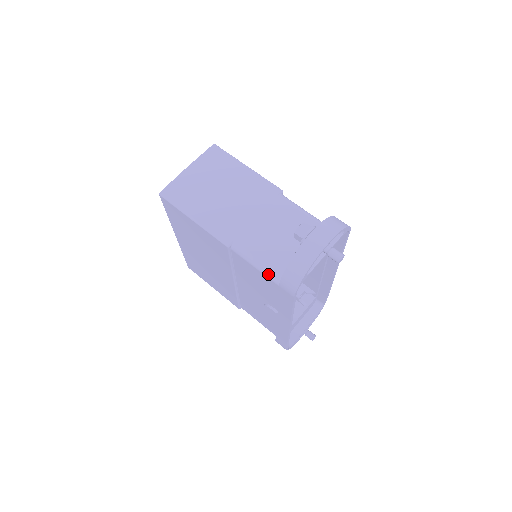
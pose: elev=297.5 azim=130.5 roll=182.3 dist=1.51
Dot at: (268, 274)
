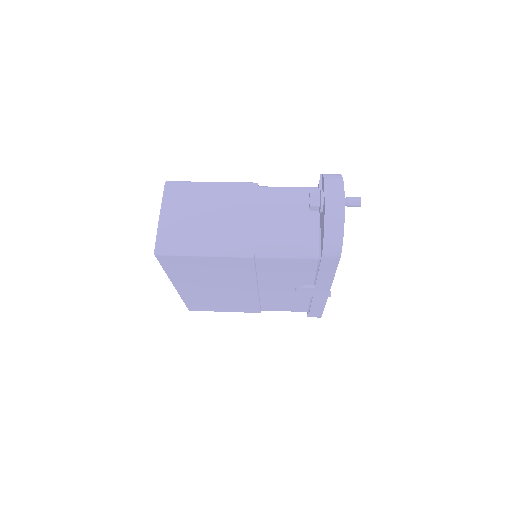
Dot at: (303, 256)
